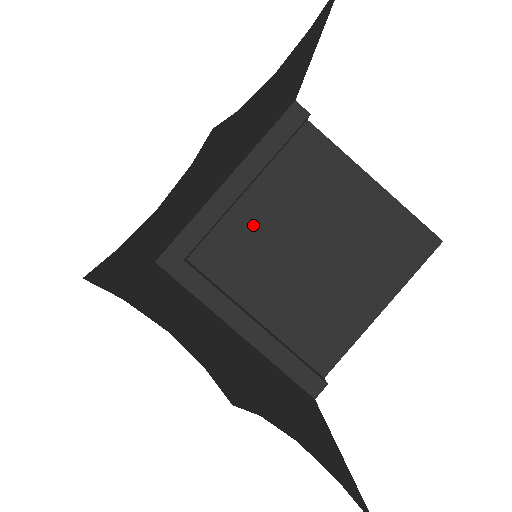
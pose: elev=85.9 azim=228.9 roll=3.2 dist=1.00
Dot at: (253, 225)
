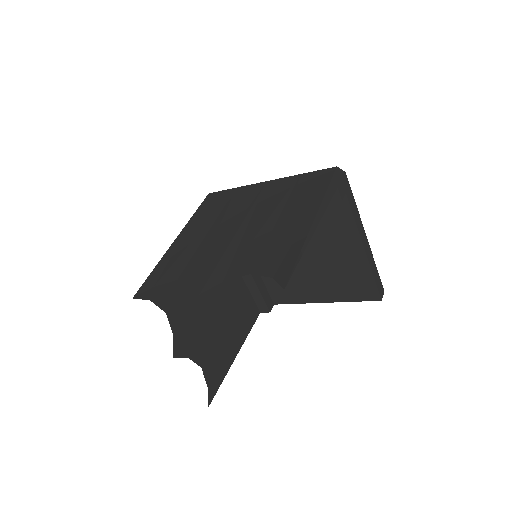
Dot at: occluded
